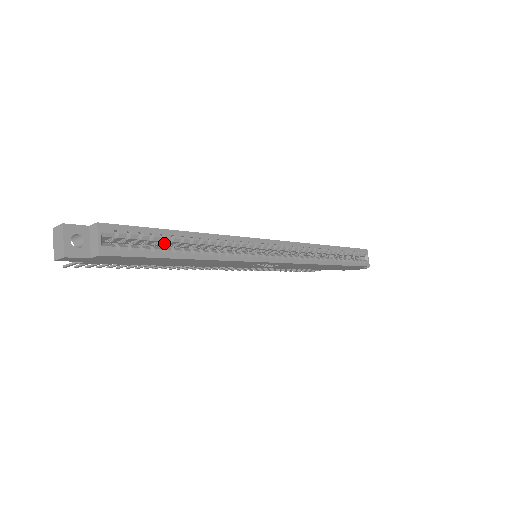
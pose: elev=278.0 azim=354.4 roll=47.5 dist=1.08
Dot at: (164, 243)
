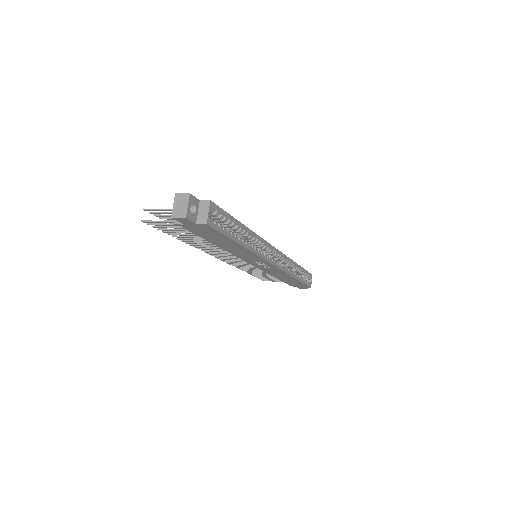
Dot at: occluded
